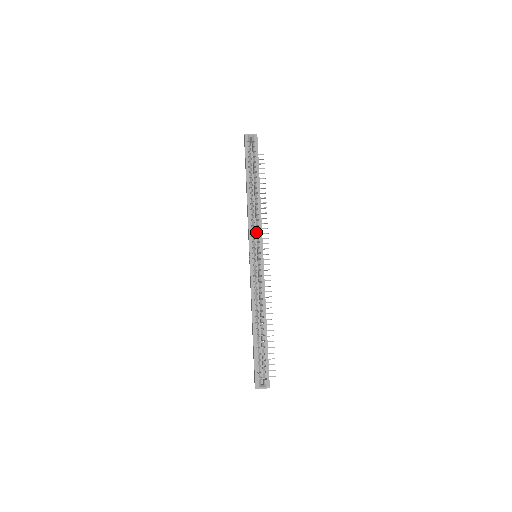
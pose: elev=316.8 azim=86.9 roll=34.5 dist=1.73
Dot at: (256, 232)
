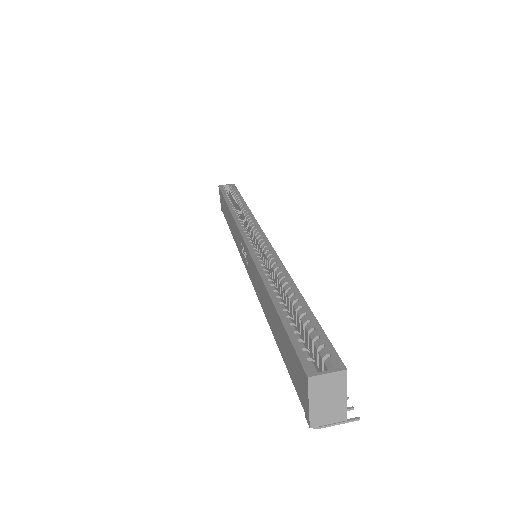
Dot at: (250, 236)
